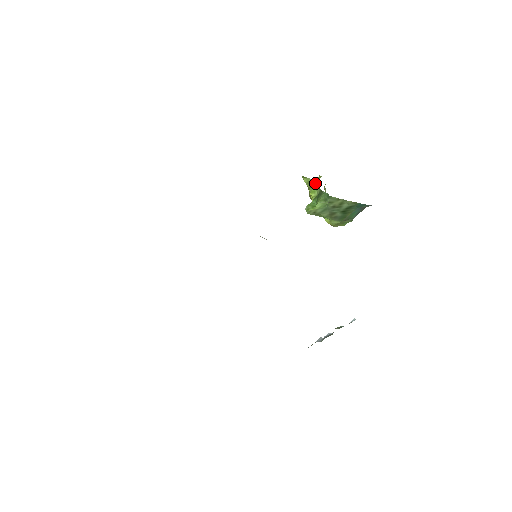
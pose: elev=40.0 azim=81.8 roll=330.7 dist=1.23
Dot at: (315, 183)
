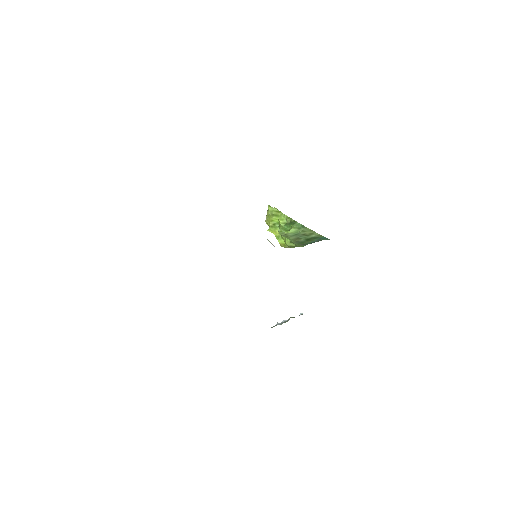
Dot at: (279, 213)
